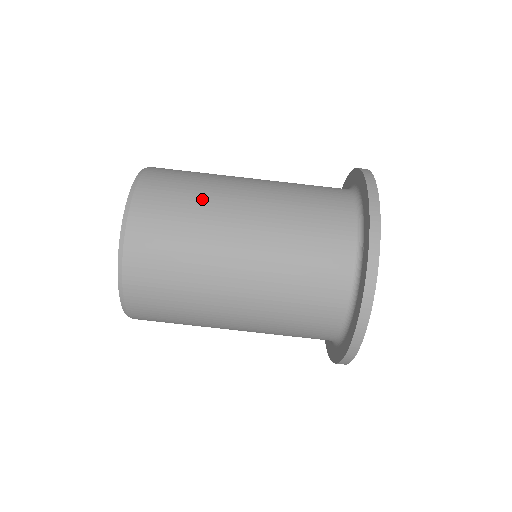
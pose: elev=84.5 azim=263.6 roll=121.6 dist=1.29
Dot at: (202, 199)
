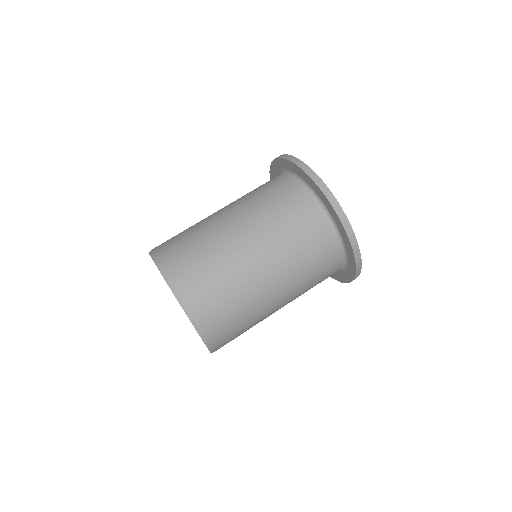
Dot at: (199, 232)
